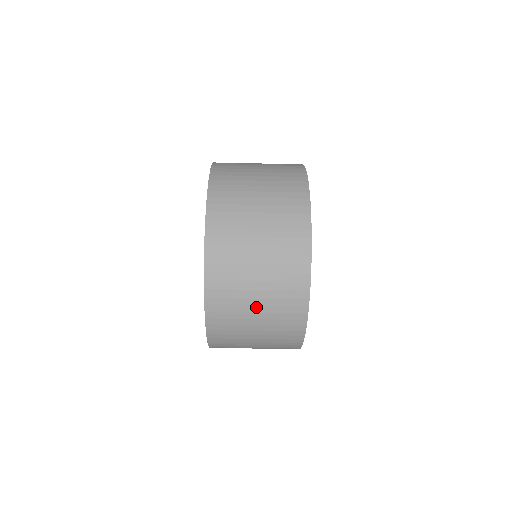
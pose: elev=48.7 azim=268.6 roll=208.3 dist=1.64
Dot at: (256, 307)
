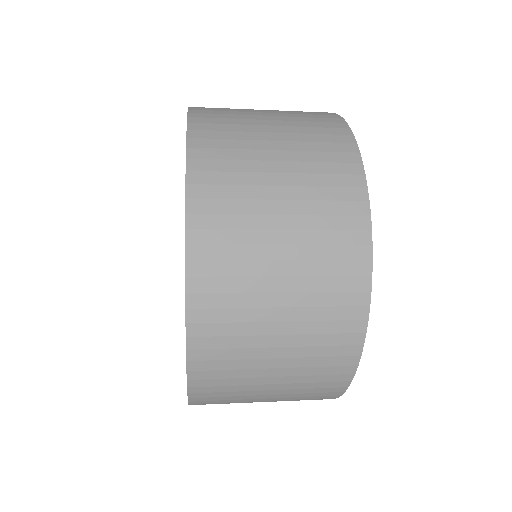
Dot at: occluded
